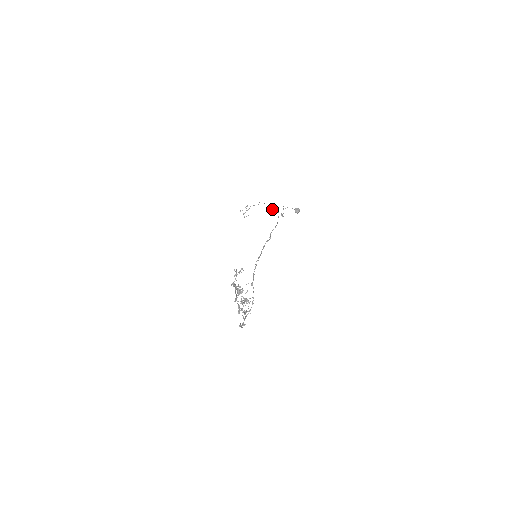
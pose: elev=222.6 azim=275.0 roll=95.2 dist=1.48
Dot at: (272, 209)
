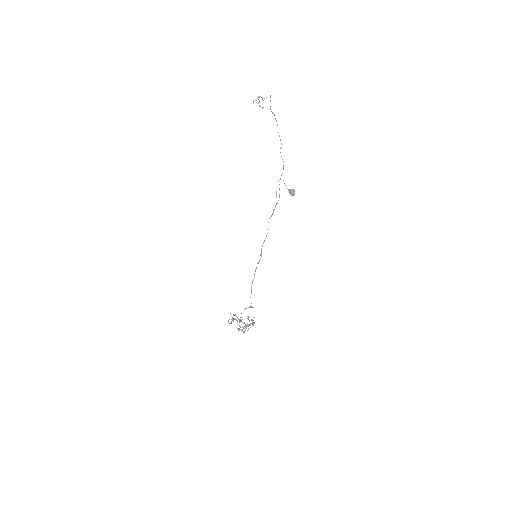
Dot at: (279, 136)
